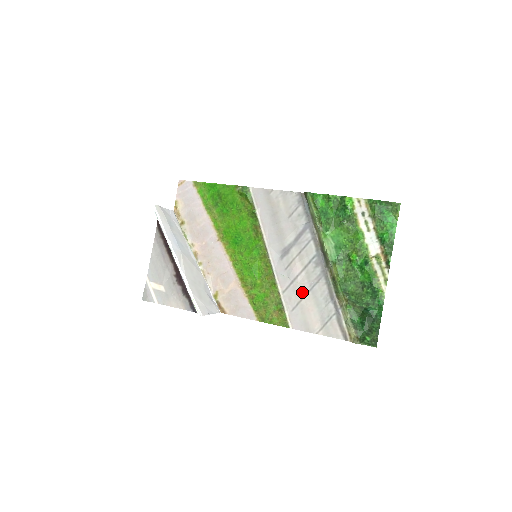
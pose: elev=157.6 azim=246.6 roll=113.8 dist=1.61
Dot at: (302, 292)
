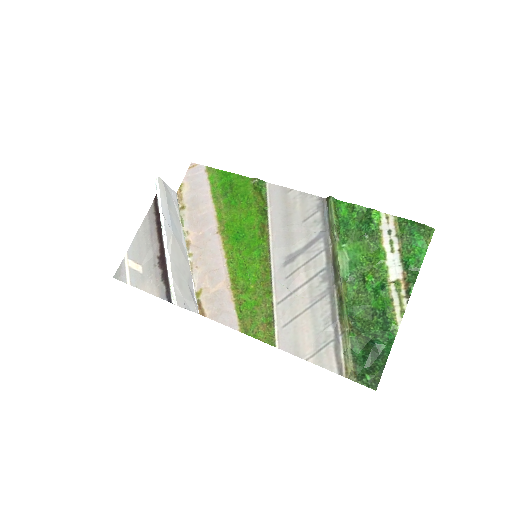
Dot at: (300, 307)
